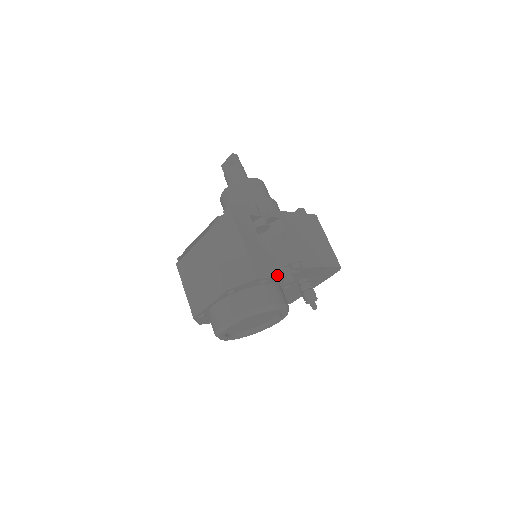
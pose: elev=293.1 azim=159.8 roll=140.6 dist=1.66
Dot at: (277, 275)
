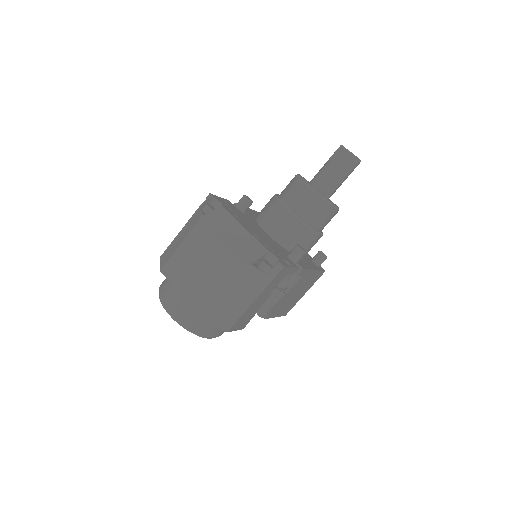
Dot at: (242, 328)
